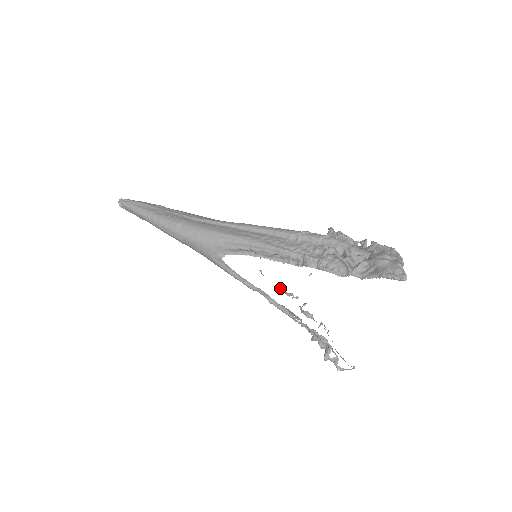
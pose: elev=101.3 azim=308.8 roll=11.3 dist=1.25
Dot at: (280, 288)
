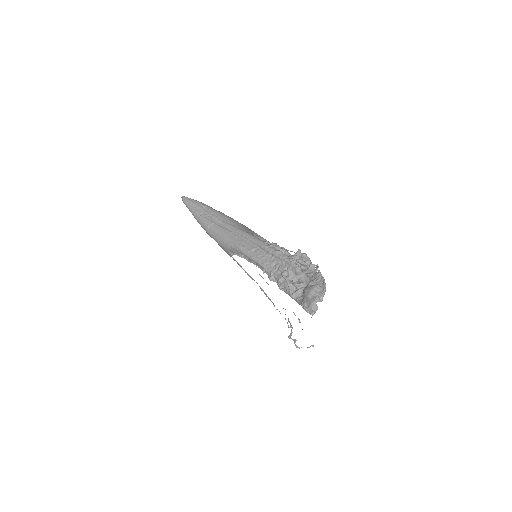
Dot at: occluded
